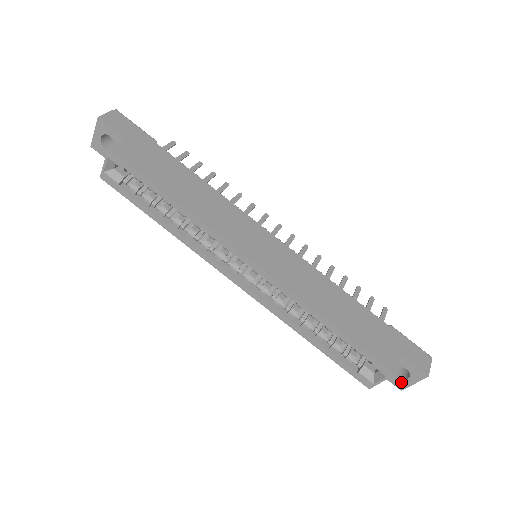
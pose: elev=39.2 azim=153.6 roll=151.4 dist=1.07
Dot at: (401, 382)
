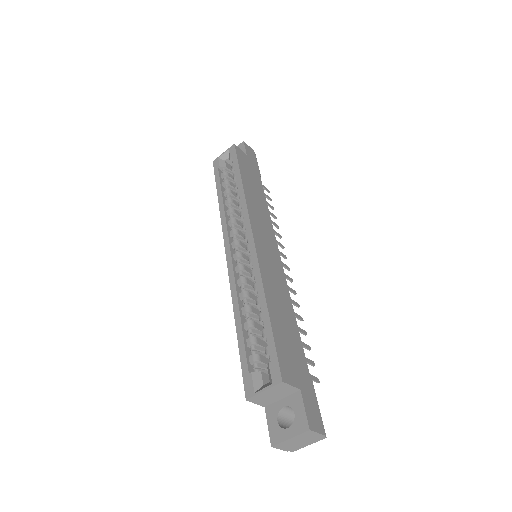
Dot at: (279, 432)
